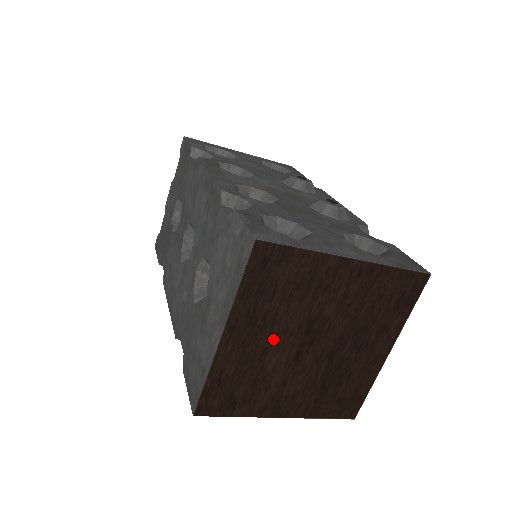
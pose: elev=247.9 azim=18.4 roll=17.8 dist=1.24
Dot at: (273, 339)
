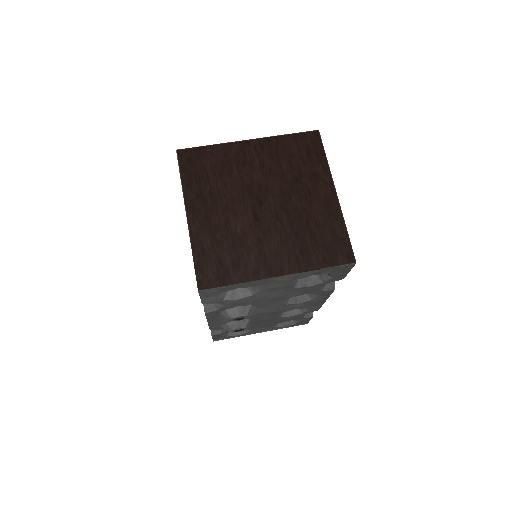
Dot at: (227, 209)
